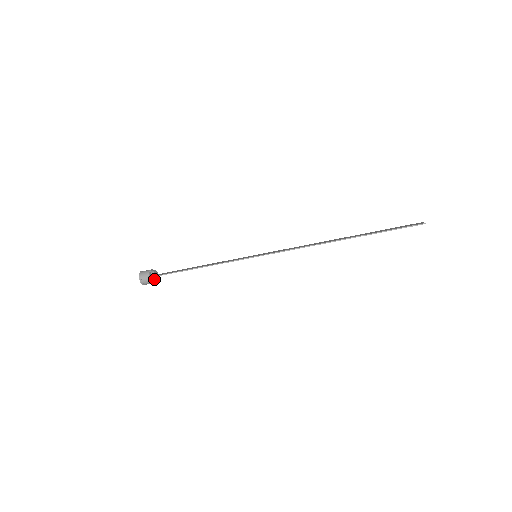
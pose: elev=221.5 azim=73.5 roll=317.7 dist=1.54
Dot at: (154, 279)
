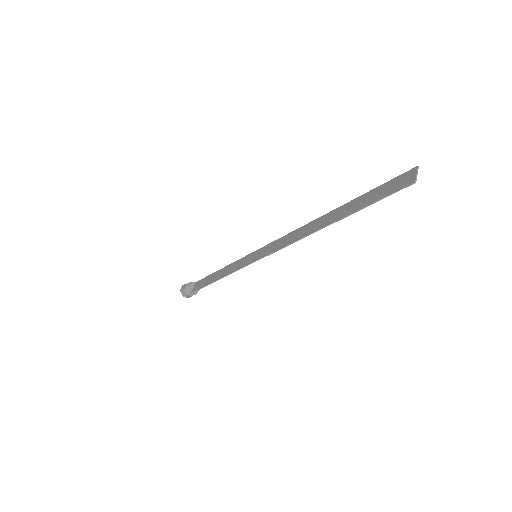
Dot at: (194, 293)
